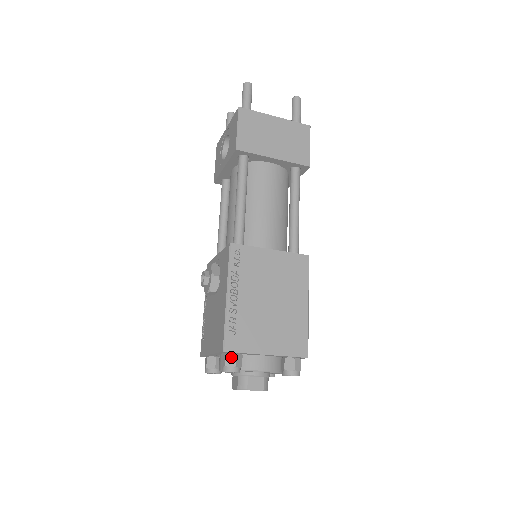
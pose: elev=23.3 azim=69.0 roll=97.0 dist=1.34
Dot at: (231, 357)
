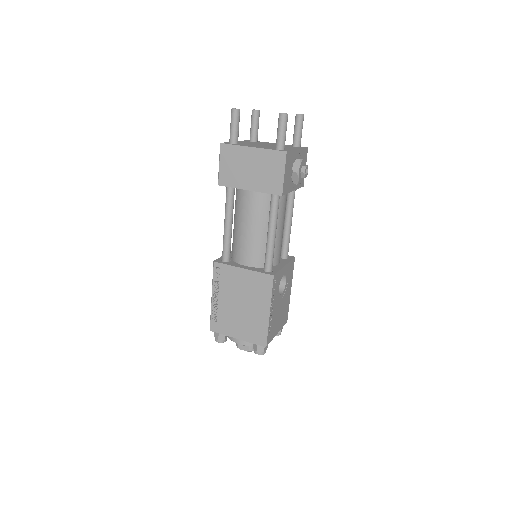
Dot at: (216, 333)
